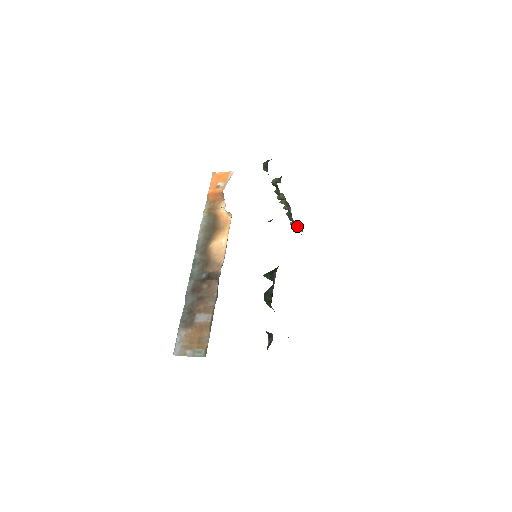
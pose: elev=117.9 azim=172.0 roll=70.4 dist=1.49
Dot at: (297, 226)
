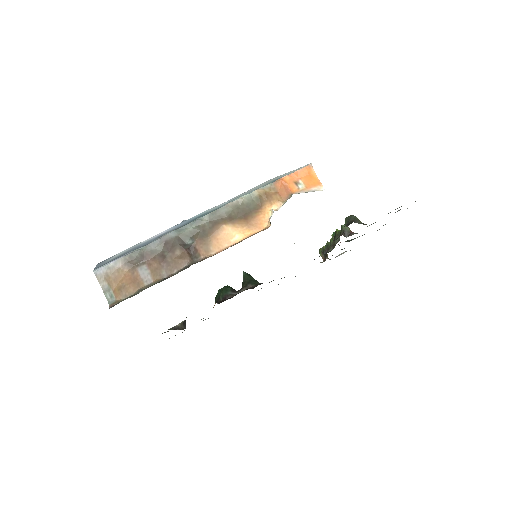
Dot at: (325, 255)
